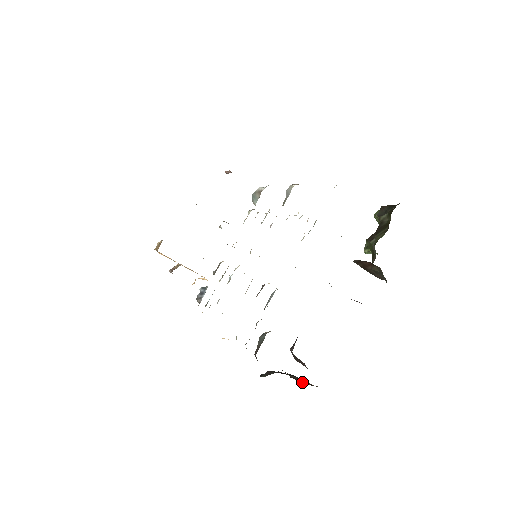
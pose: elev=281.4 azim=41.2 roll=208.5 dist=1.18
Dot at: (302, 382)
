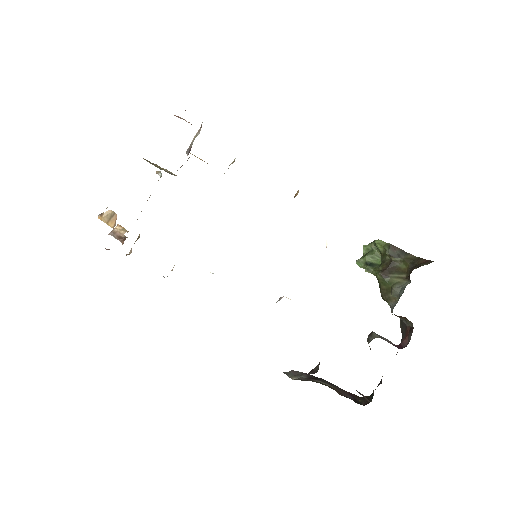
Dot at: (346, 395)
